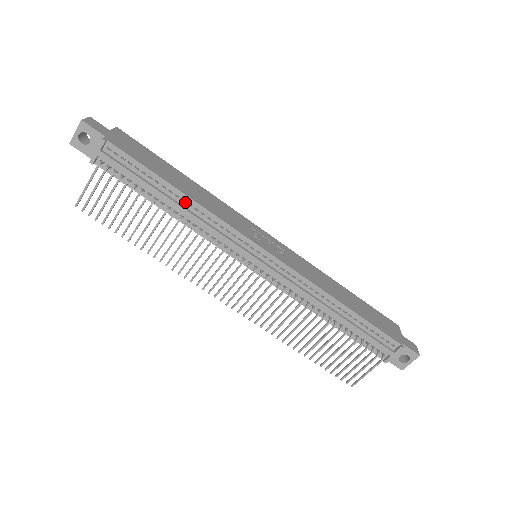
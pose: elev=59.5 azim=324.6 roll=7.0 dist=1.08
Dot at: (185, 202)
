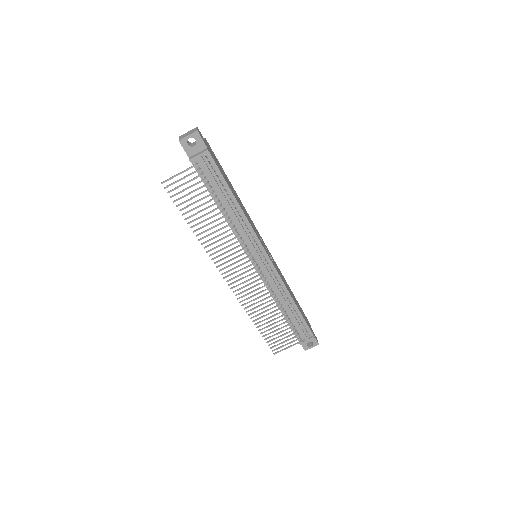
Dot at: (236, 209)
